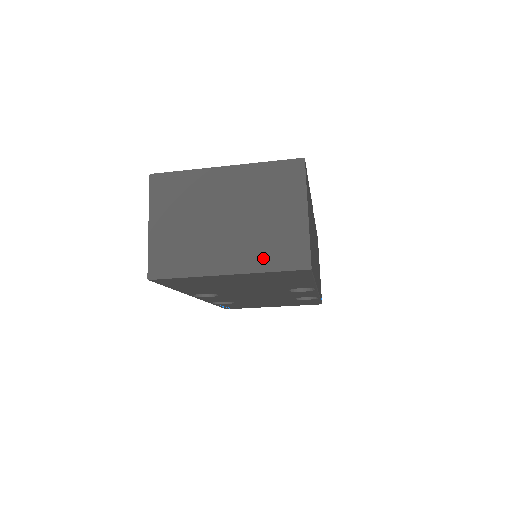
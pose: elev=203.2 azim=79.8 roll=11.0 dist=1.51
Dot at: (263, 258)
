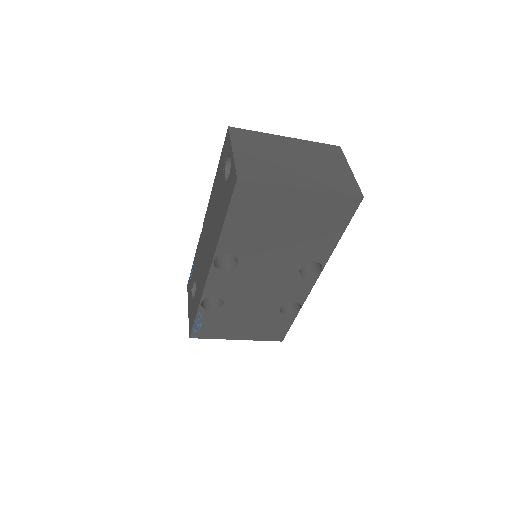
Dot at: (328, 185)
